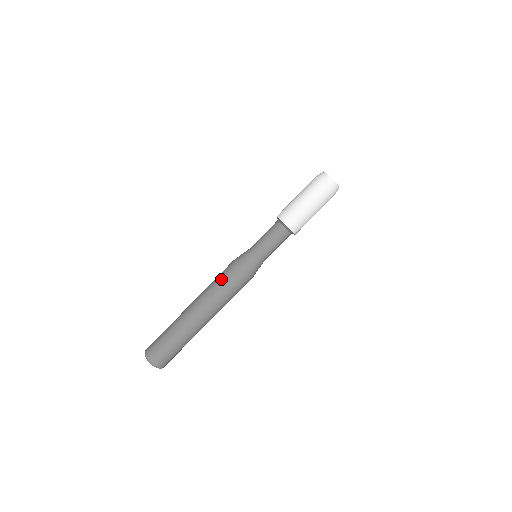
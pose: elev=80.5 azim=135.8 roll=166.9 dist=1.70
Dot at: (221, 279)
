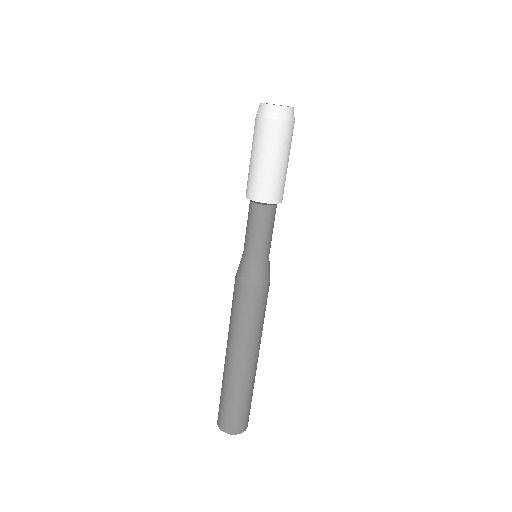
Dot at: (233, 306)
